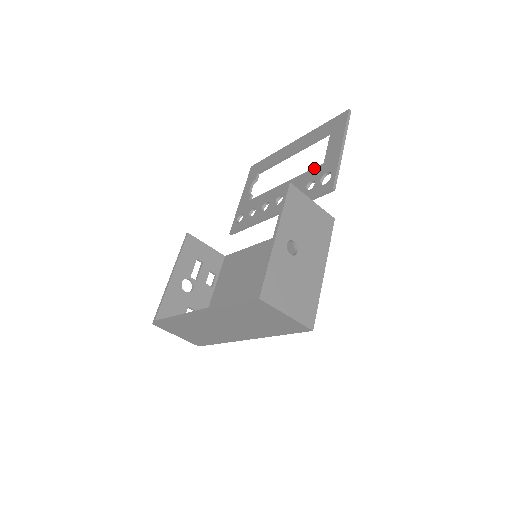
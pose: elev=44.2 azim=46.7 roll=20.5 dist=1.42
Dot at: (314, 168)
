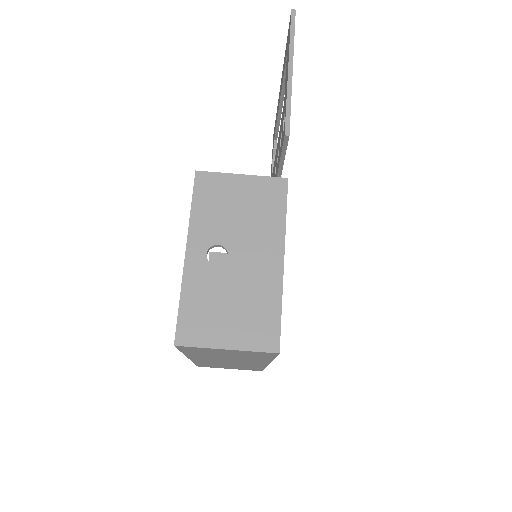
Dot at: (282, 113)
